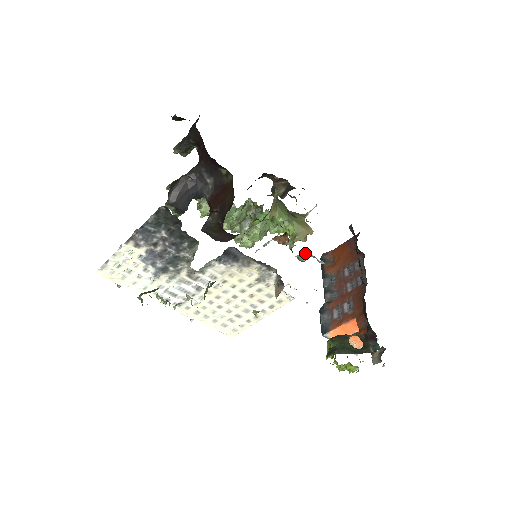
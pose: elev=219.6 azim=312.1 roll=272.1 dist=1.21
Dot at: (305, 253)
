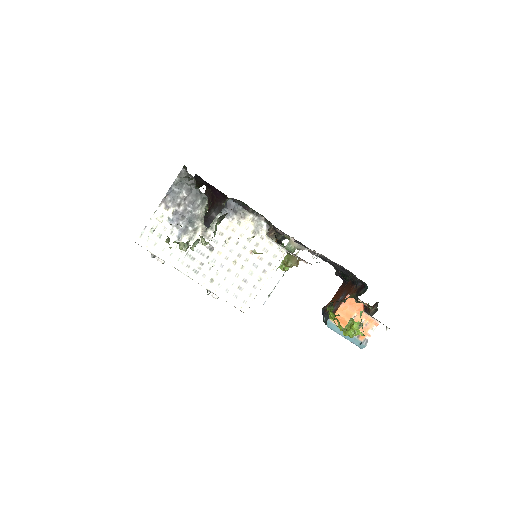
Dot at: (292, 243)
